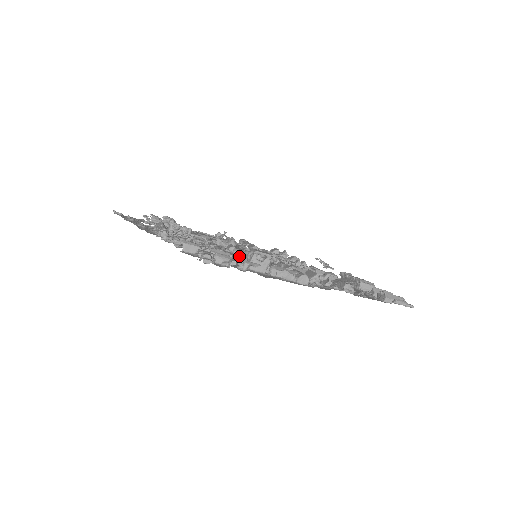
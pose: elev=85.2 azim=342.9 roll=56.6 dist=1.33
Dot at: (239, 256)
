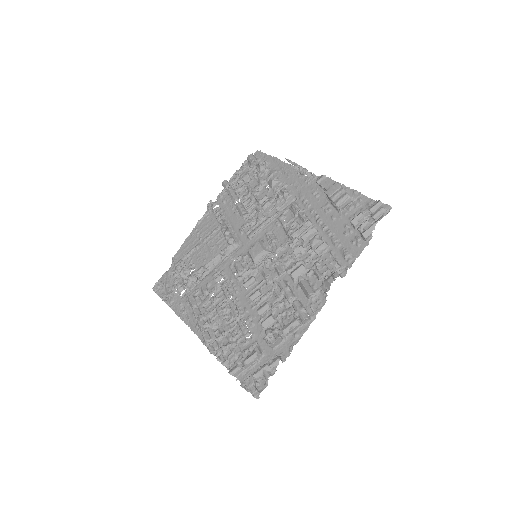
Dot at: (253, 300)
